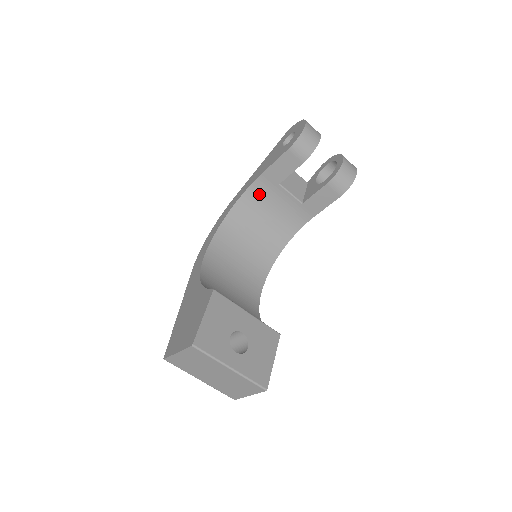
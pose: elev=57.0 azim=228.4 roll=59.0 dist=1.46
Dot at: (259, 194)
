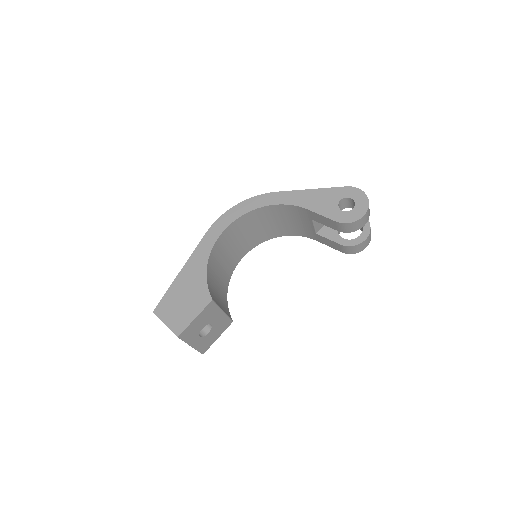
Dot at: (294, 211)
